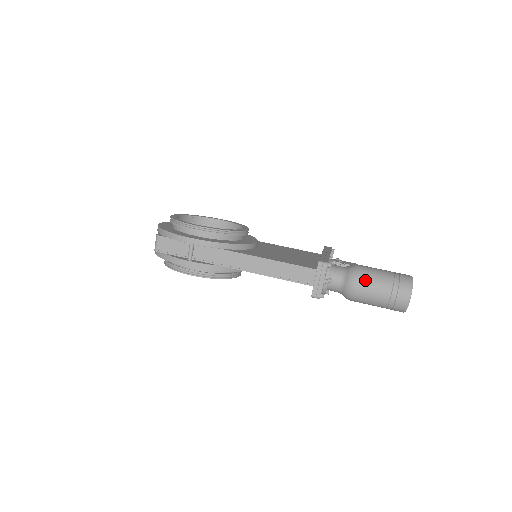
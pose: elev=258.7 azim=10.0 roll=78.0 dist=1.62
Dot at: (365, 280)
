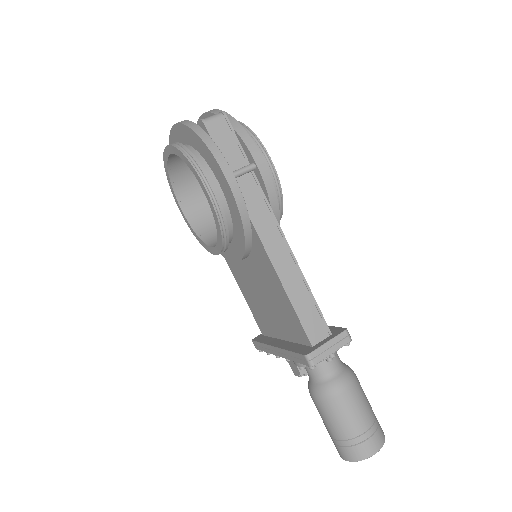
Dot at: (358, 392)
